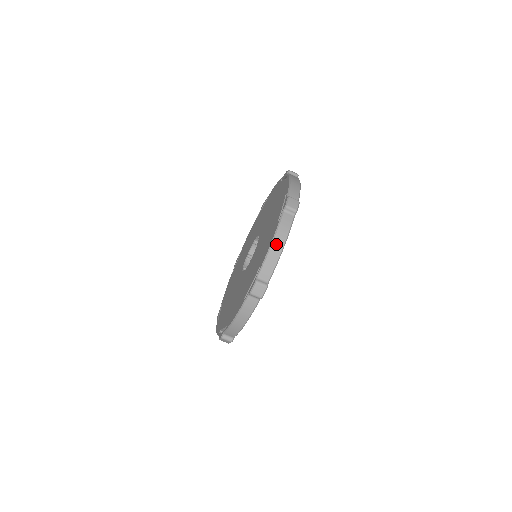
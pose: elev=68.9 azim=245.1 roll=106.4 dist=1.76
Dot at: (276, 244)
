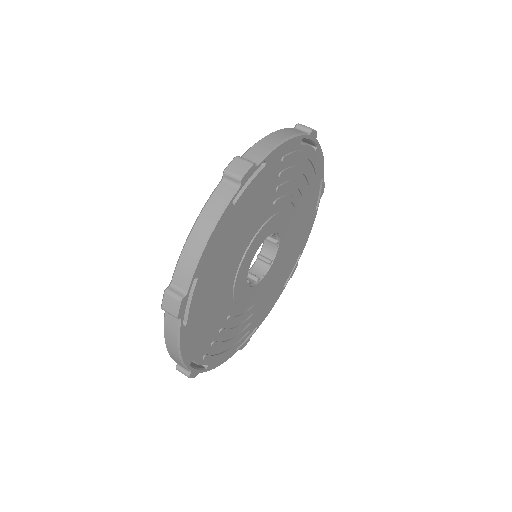
Dot at: (276, 135)
